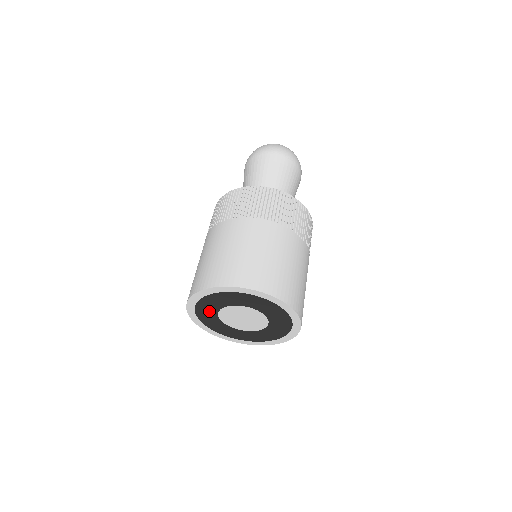
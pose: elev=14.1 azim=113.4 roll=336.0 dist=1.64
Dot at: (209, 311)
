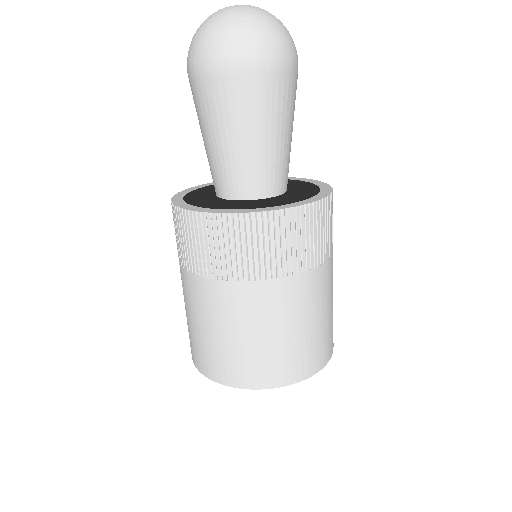
Dot at: occluded
